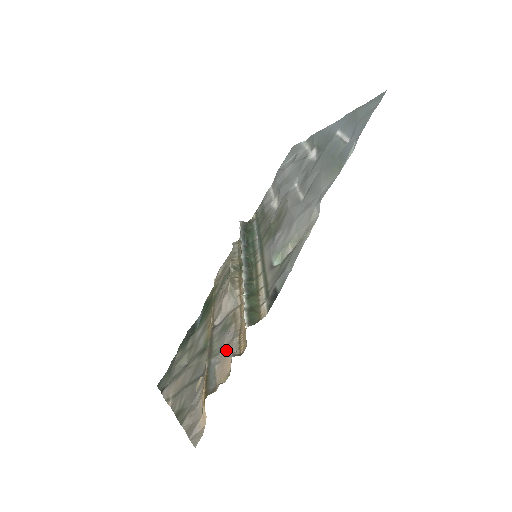
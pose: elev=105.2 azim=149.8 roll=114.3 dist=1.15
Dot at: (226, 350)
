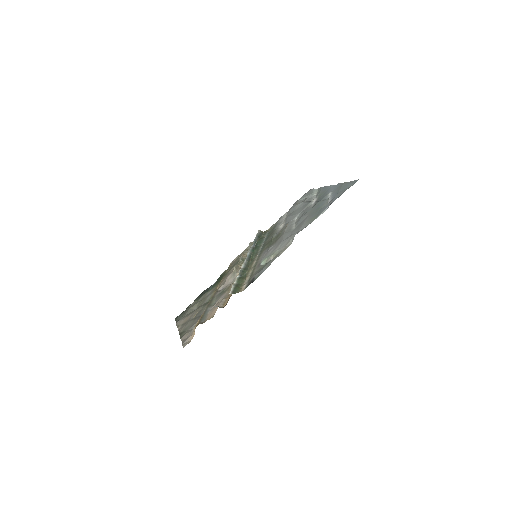
Dot at: (217, 304)
